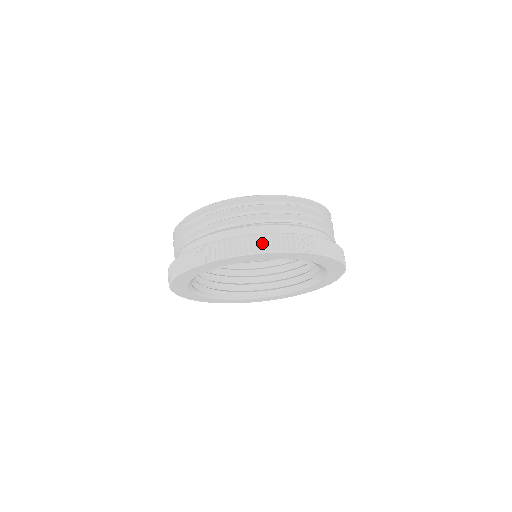
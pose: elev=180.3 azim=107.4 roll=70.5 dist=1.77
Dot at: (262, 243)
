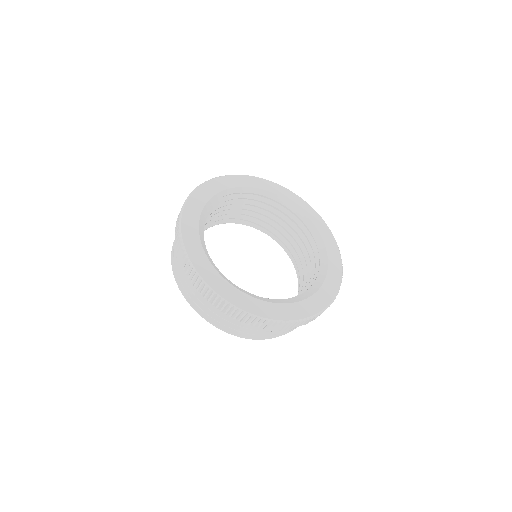
Dot at: occluded
